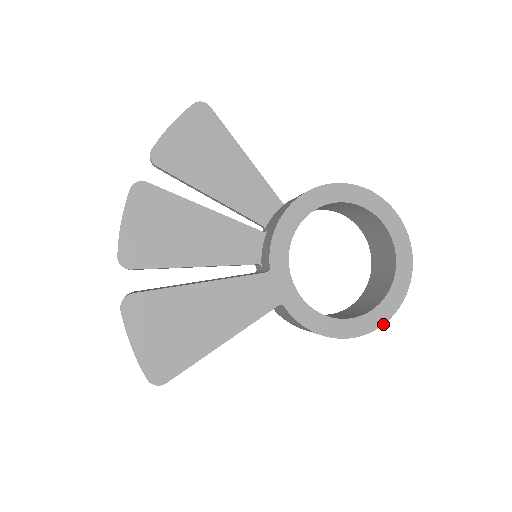
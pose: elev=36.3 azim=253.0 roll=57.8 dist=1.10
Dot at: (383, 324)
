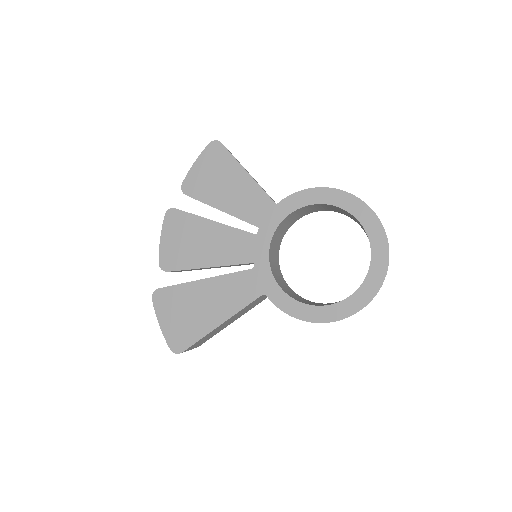
Dot at: (359, 310)
